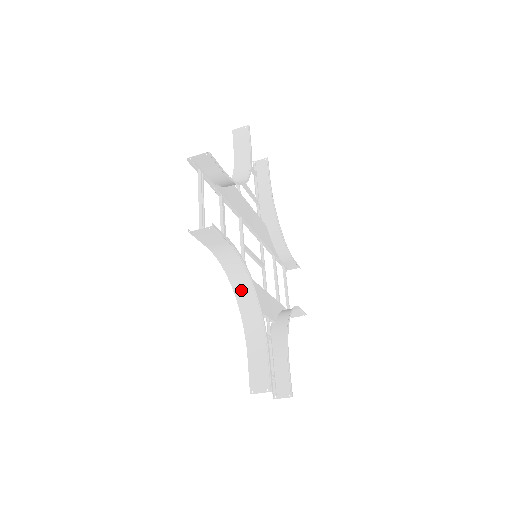
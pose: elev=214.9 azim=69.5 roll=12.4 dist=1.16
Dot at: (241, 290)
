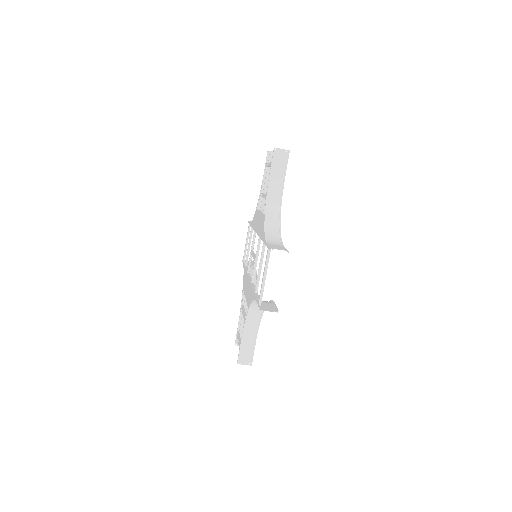
Dot at: (255, 308)
